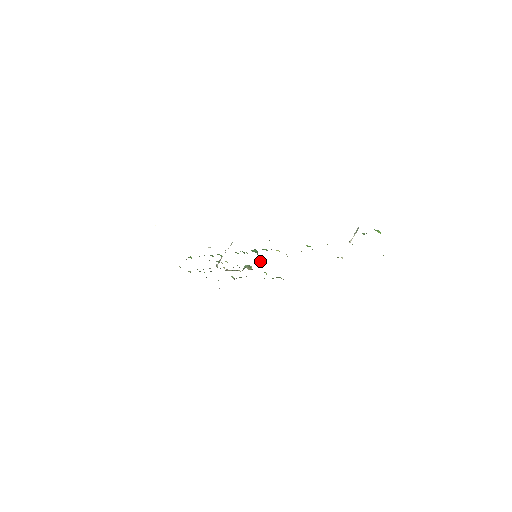
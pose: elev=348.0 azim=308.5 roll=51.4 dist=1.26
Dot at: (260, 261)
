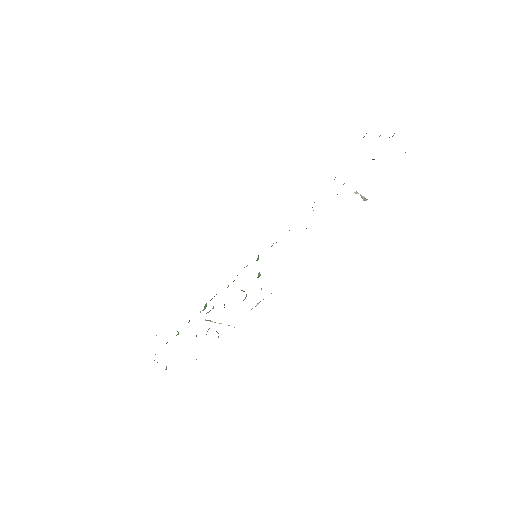
Dot at: (258, 274)
